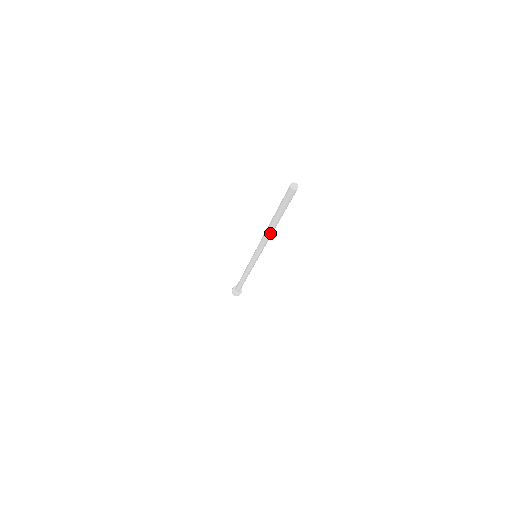
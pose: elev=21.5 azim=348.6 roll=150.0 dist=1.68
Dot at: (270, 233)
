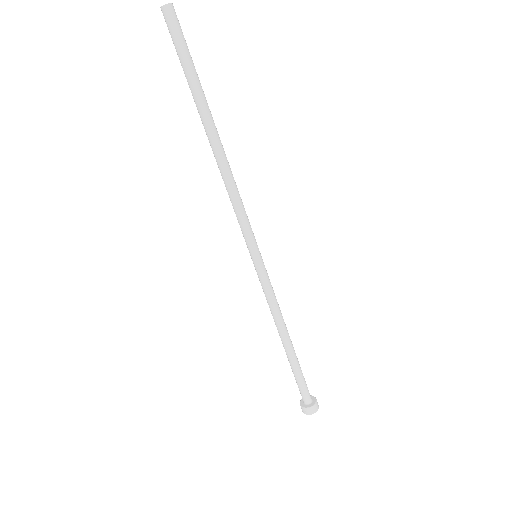
Dot at: (216, 159)
